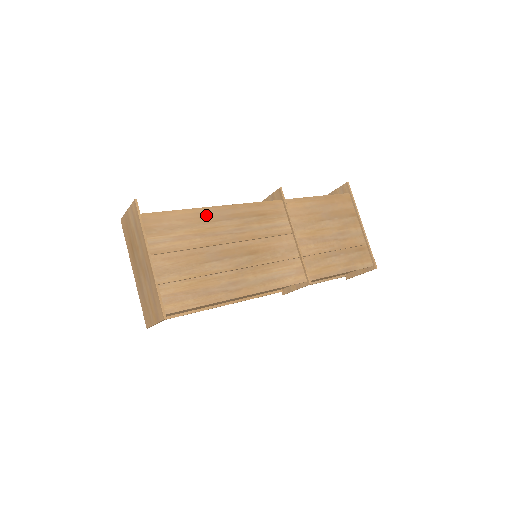
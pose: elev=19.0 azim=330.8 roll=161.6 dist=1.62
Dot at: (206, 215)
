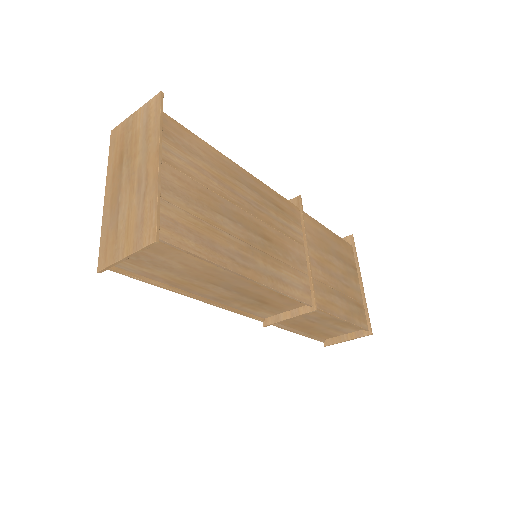
Dot at: (229, 167)
